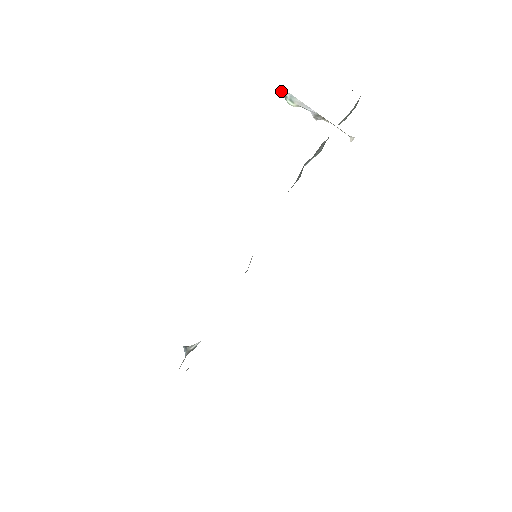
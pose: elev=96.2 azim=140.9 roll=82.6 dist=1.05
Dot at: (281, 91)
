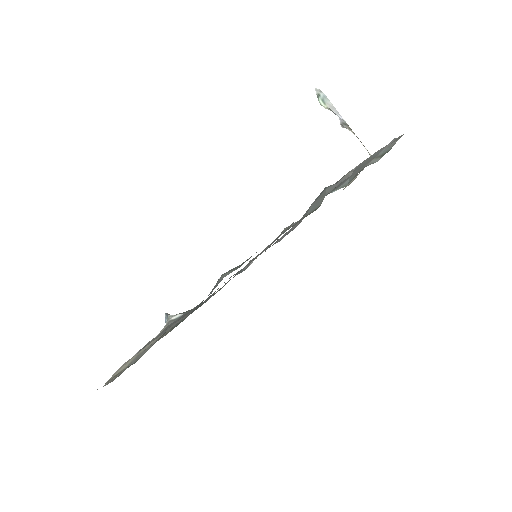
Dot at: occluded
